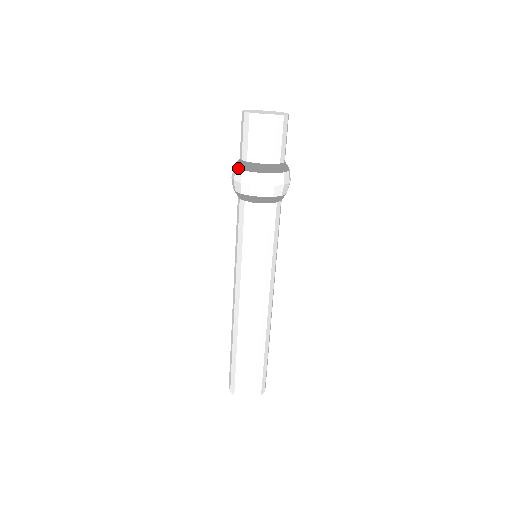
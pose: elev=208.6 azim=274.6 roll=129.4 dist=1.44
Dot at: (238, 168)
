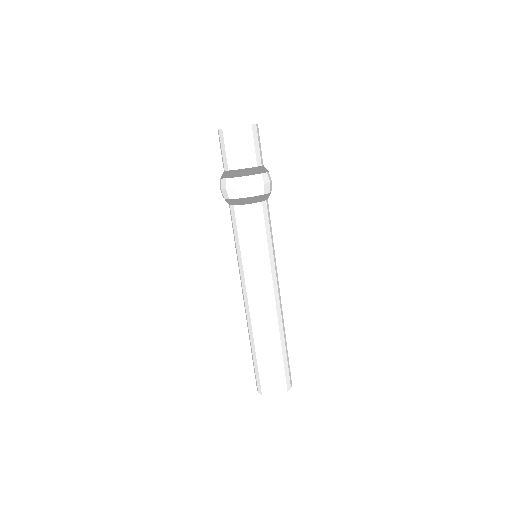
Dot at: (220, 178)
